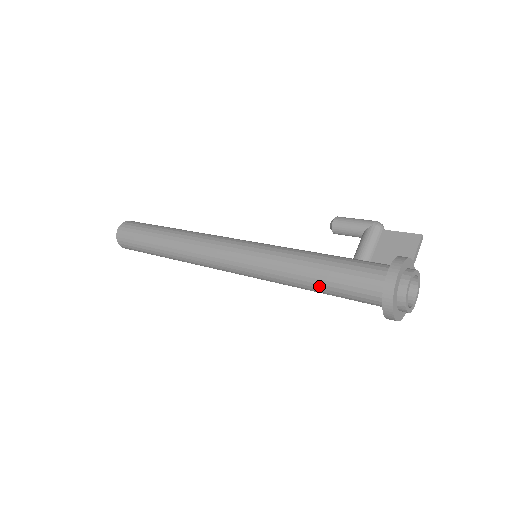
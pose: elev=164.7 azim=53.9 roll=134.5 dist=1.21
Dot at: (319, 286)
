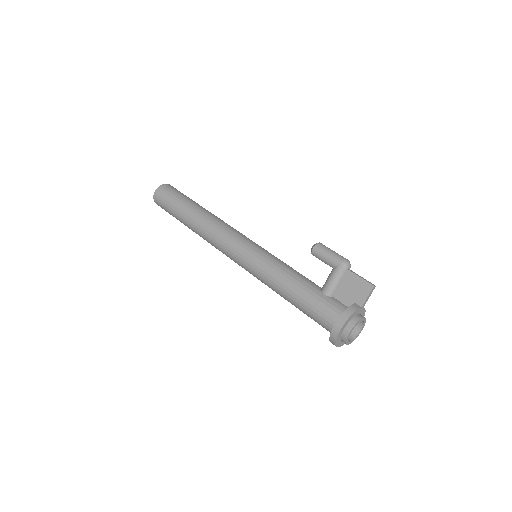
Dot at: occluded
